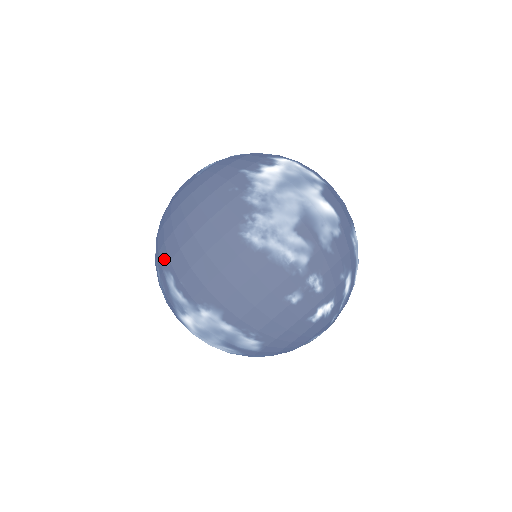
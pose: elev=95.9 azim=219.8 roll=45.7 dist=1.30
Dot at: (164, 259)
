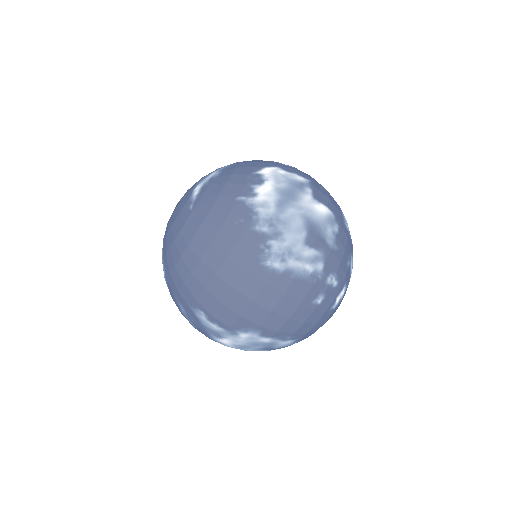
Dot at: (188, 298)
